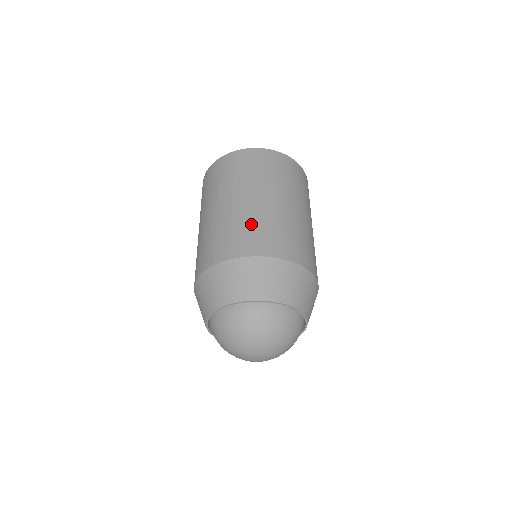
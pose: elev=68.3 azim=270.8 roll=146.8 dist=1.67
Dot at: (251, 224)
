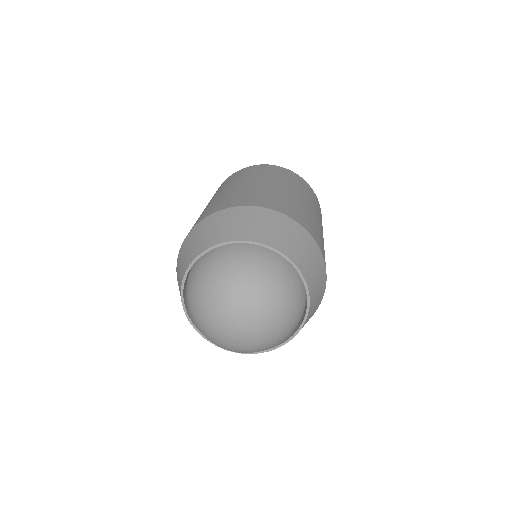
Dot at: (261, 192)
